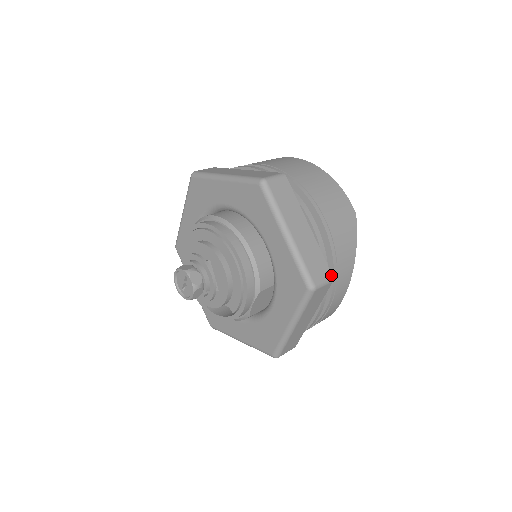
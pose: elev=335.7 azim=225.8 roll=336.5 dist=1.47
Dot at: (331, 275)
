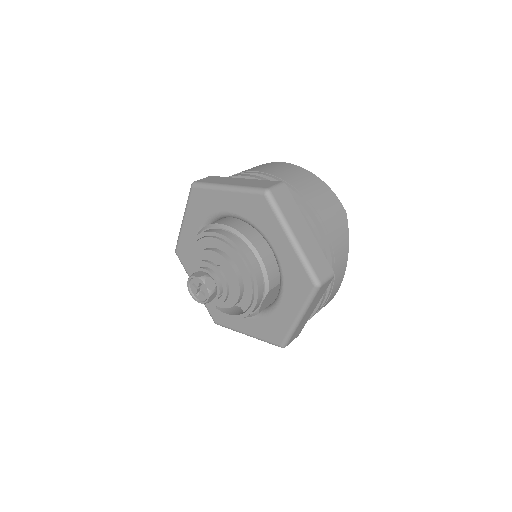
Dot at: (332, 271)
